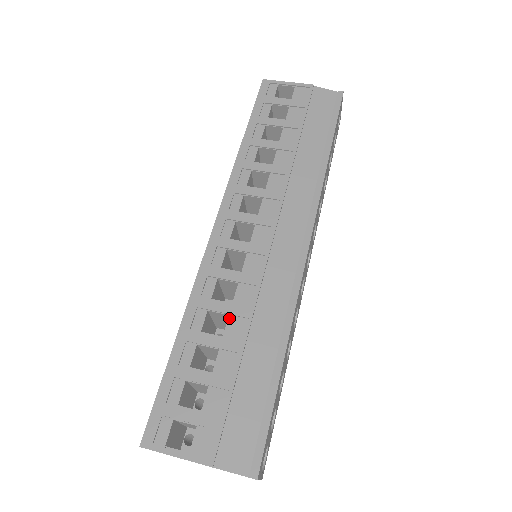
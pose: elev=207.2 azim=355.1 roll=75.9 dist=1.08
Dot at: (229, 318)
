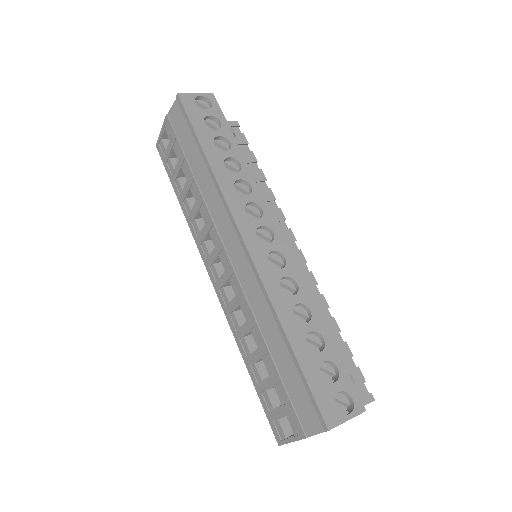
Dot at: (251, 333)
